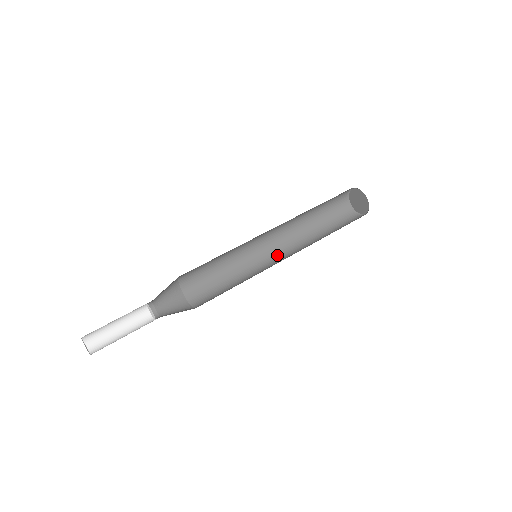
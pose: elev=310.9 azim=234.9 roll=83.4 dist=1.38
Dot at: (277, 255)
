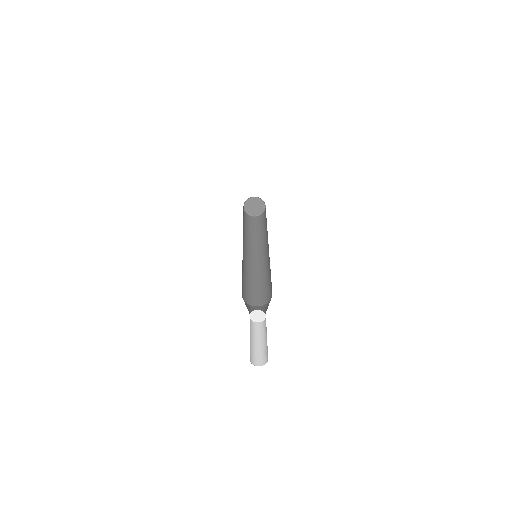
Dot at: (263, 253)
